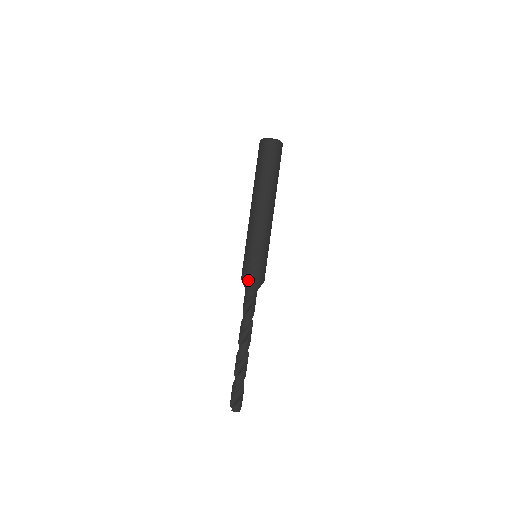
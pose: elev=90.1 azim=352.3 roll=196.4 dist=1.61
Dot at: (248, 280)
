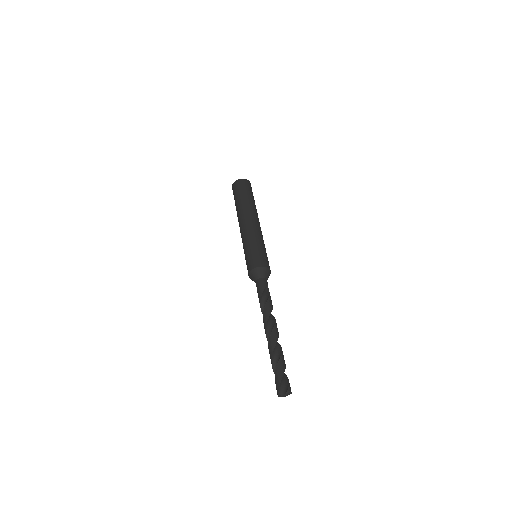
Dot at: (266, 267)
